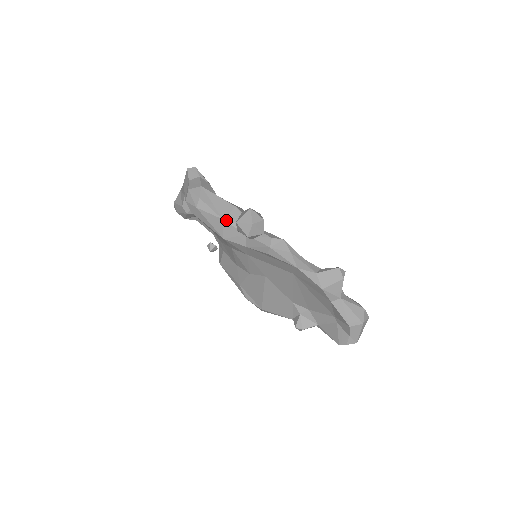
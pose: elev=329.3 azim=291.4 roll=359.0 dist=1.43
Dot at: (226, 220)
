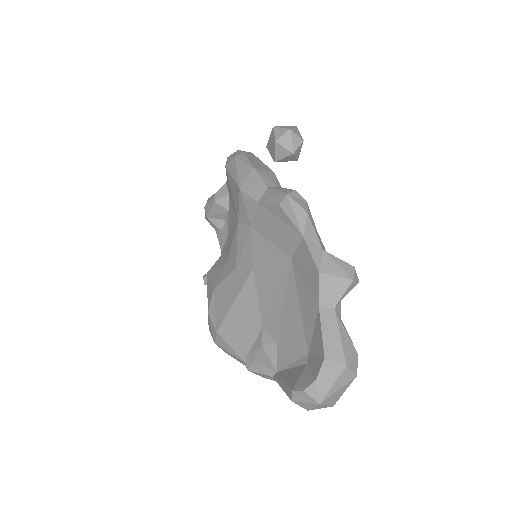
Dot at: (257, 169)
